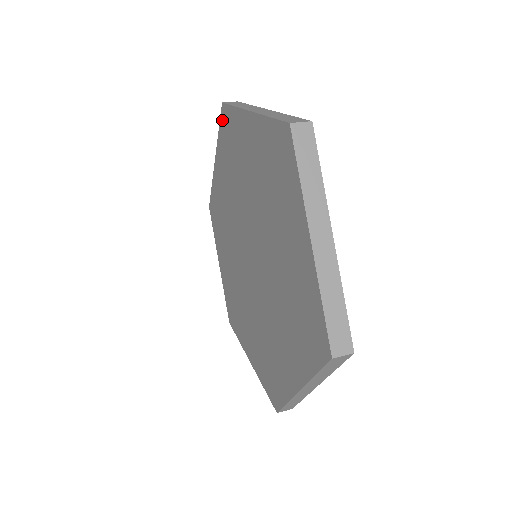
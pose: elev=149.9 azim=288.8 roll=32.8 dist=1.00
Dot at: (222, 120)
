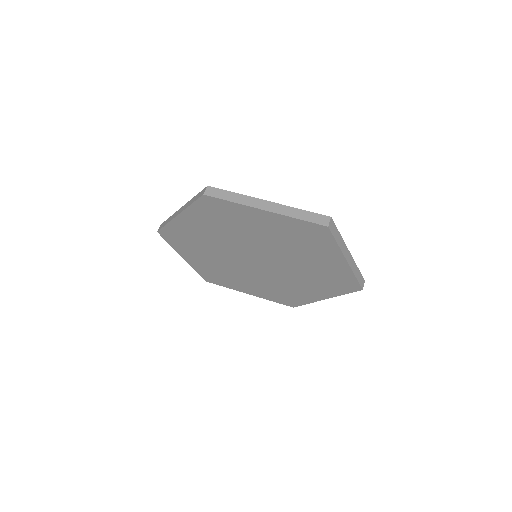
Dot at: (203, 202)
